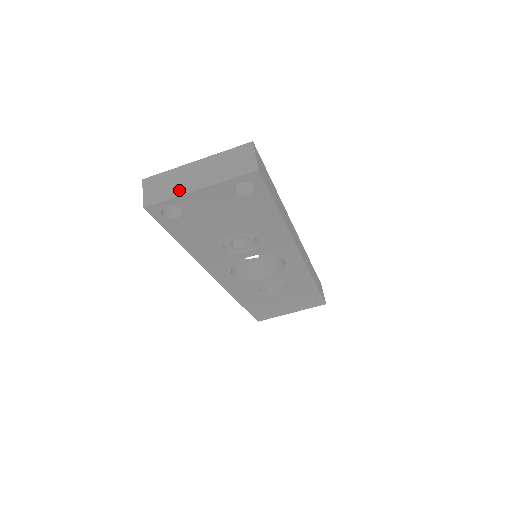
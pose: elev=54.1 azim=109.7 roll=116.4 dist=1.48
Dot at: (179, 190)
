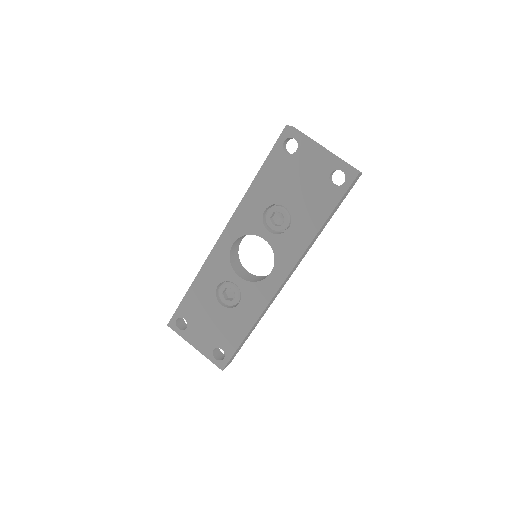
Dot at: (311, 140)
